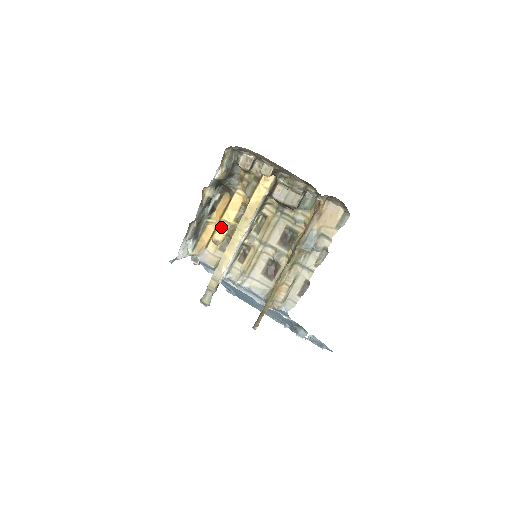
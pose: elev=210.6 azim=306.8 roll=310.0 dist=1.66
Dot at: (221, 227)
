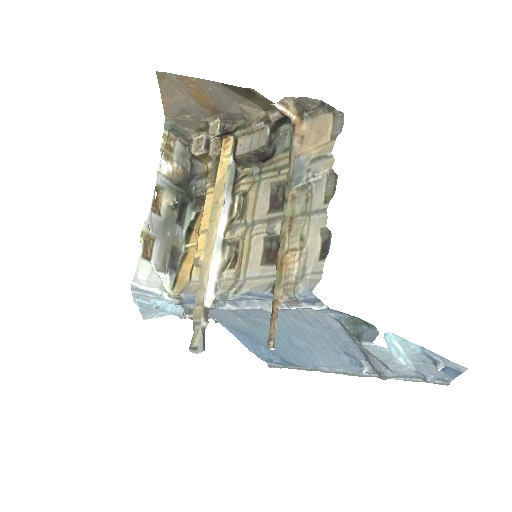
Dot at: (200, 242)
